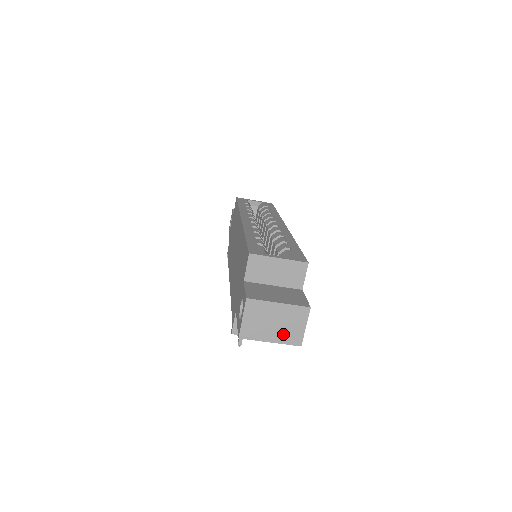
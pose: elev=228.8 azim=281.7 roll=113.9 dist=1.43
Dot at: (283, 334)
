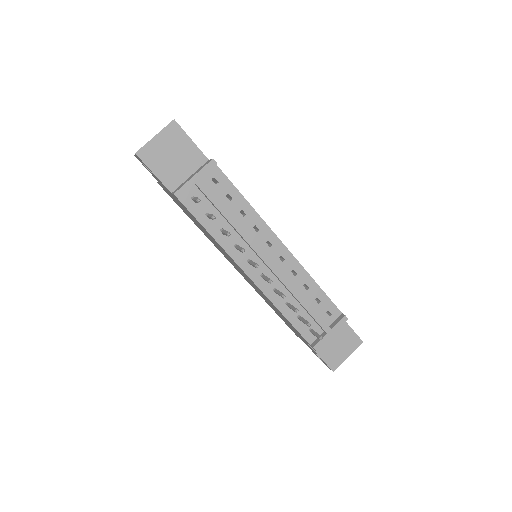
Dot at: occluded
